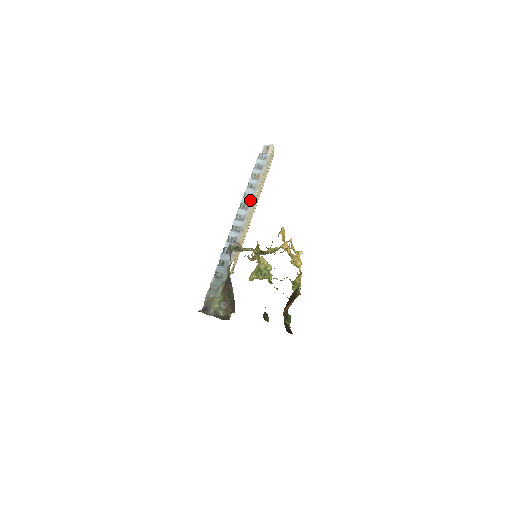
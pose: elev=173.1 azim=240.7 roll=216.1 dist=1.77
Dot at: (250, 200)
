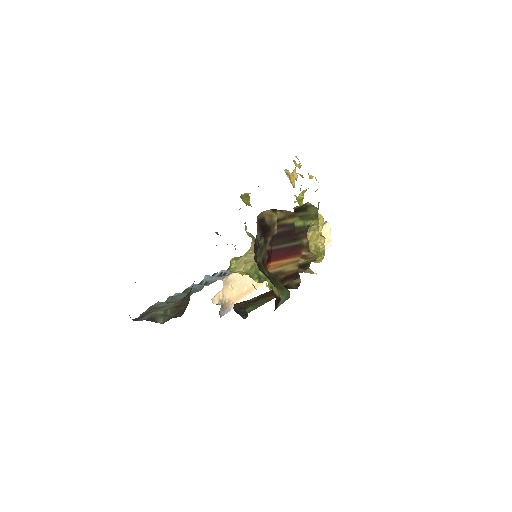
Dot at: occluded
